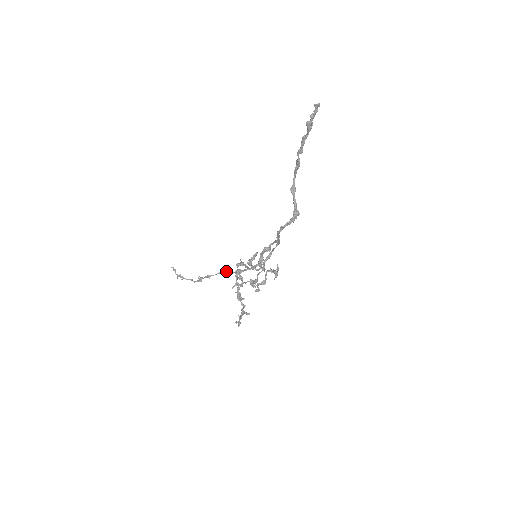
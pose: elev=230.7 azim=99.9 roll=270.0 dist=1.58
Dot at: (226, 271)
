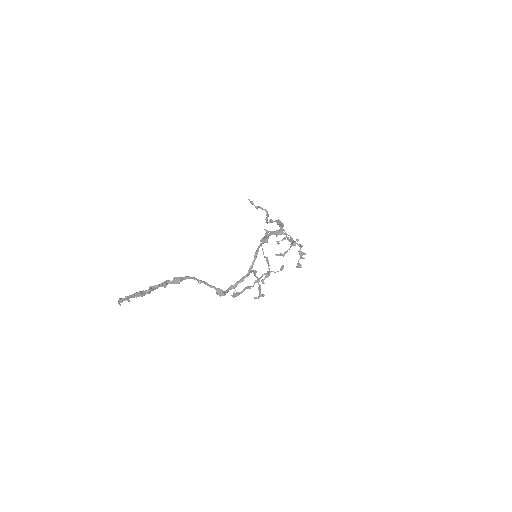
Dot at: (271, 222)
